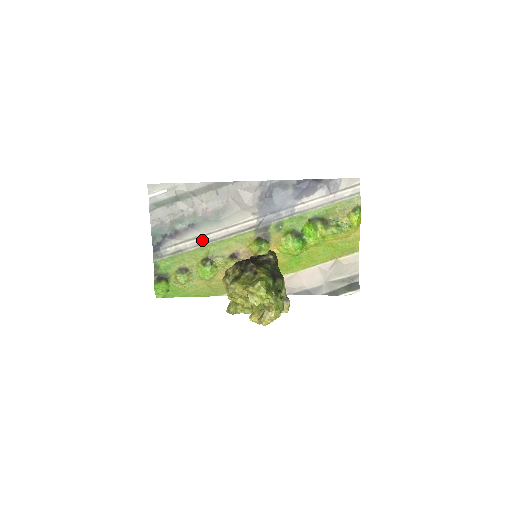
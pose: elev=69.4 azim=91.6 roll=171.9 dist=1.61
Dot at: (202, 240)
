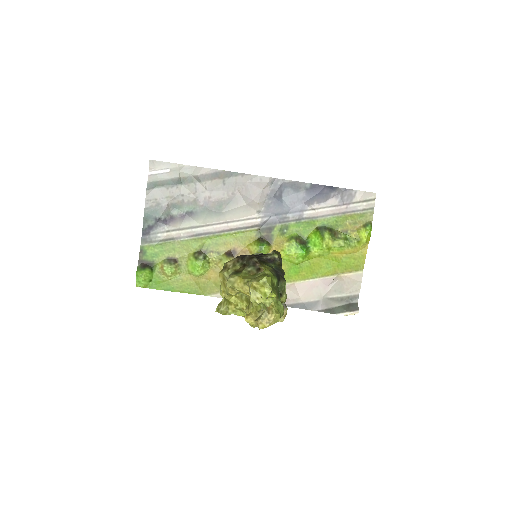
Dot at: (198, 231)
